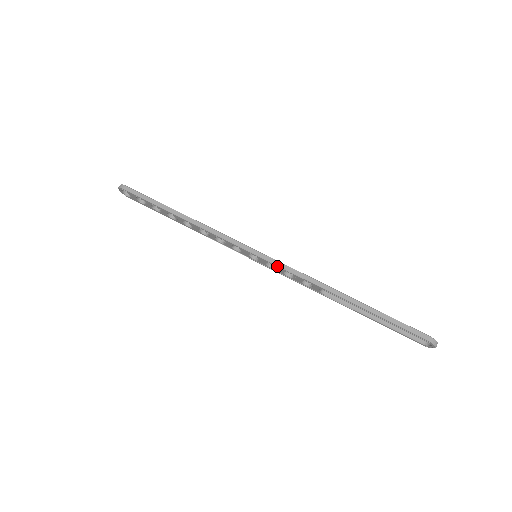
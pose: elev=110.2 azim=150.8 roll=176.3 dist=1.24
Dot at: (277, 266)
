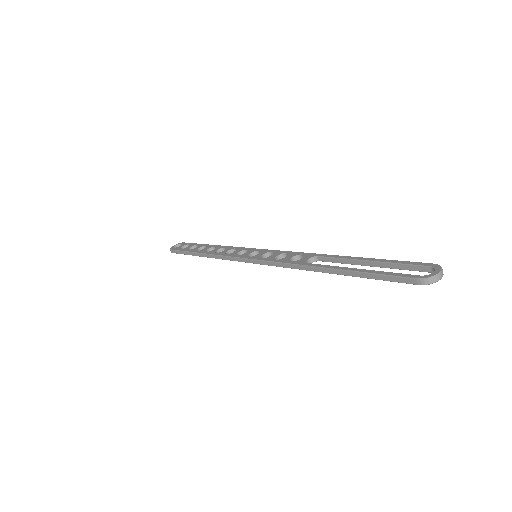
Dot at: (268, 264)
